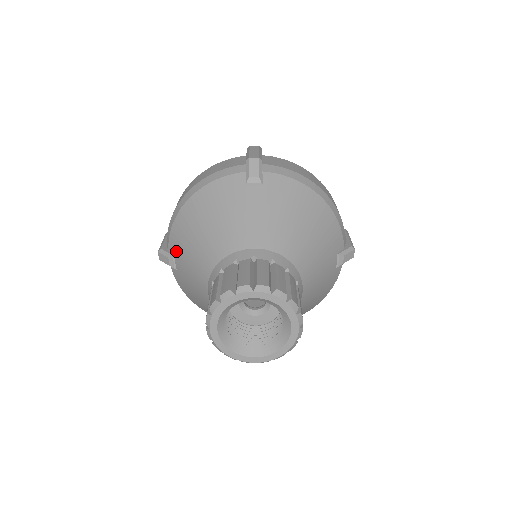
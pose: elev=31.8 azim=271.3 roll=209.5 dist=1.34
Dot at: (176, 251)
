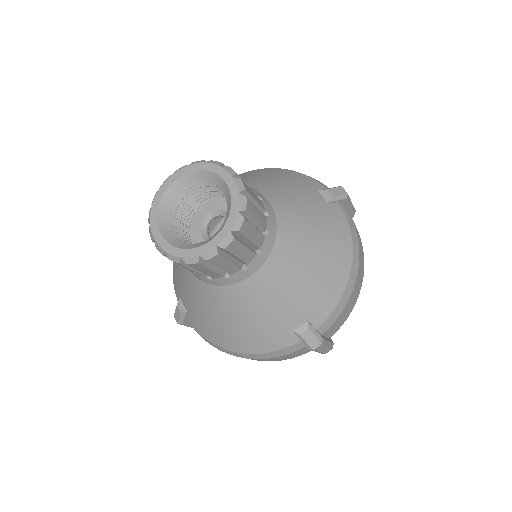
Dot at: (177, 290)
